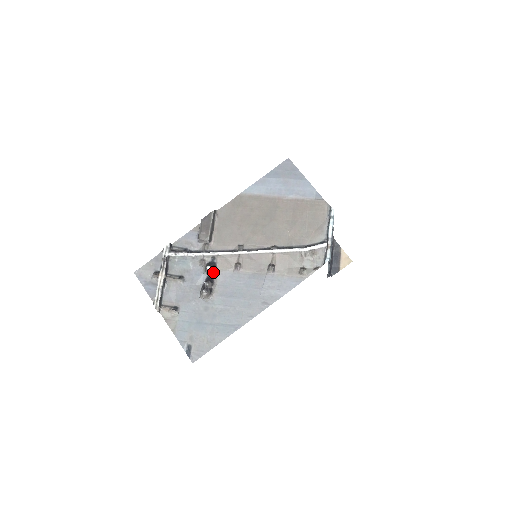
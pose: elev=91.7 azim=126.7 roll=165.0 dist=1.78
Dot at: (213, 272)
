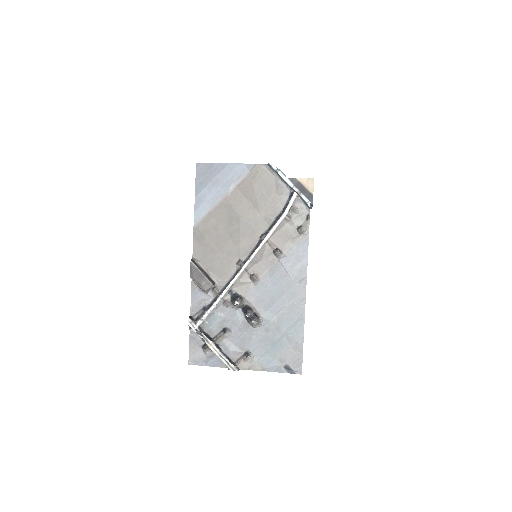
Dot at: (242, 302)
